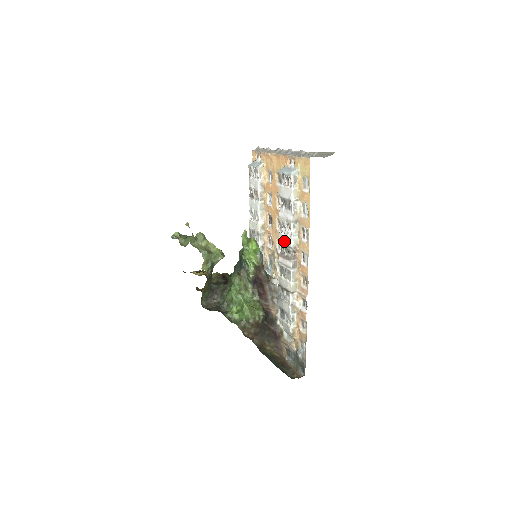
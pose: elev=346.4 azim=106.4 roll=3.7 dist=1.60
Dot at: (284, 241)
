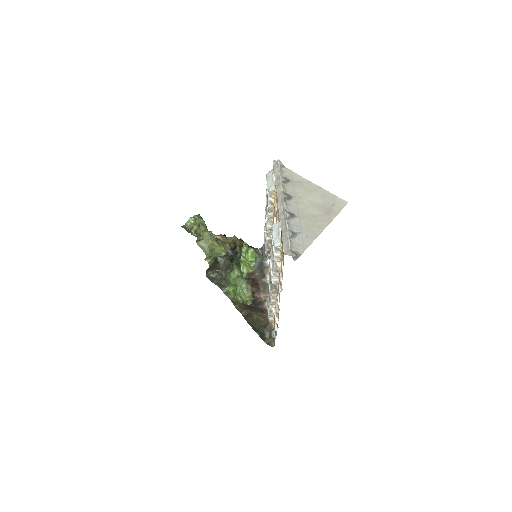
Dot at: (270, 271)
